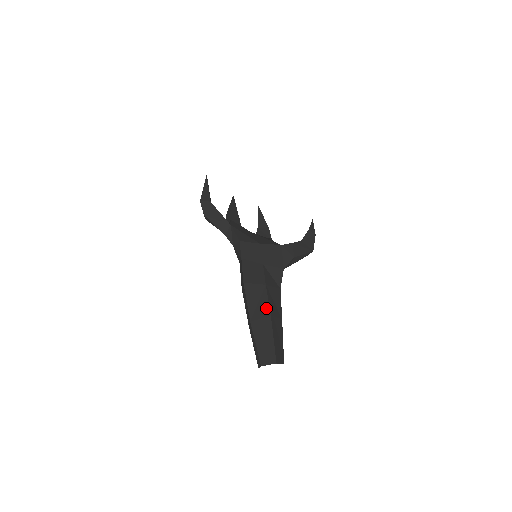
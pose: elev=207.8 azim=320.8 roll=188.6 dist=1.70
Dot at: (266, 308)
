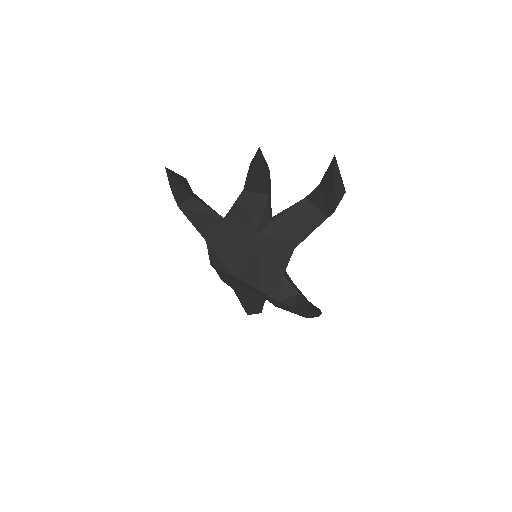
Dot at: occluded
